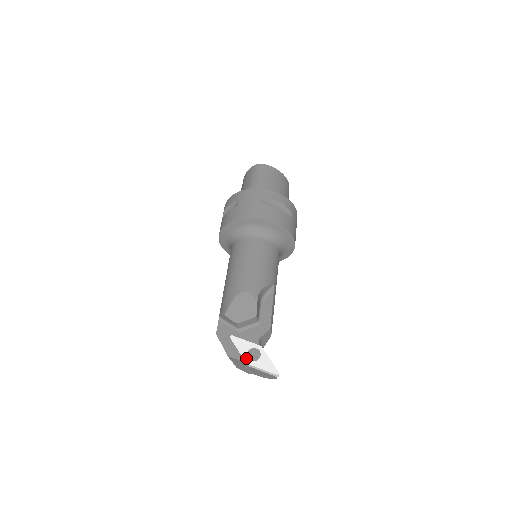
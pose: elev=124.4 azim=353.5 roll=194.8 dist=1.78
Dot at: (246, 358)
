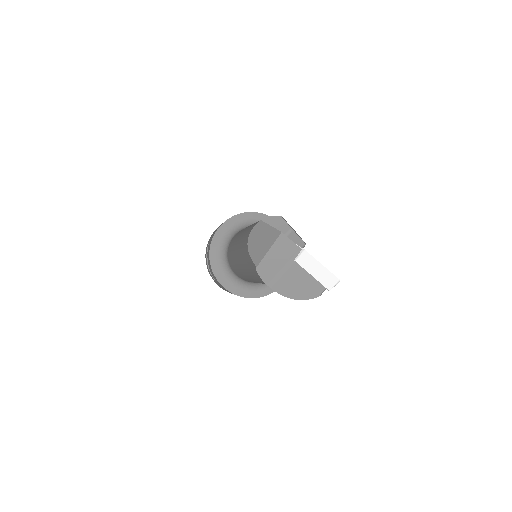
Dot at: (302, 249)
